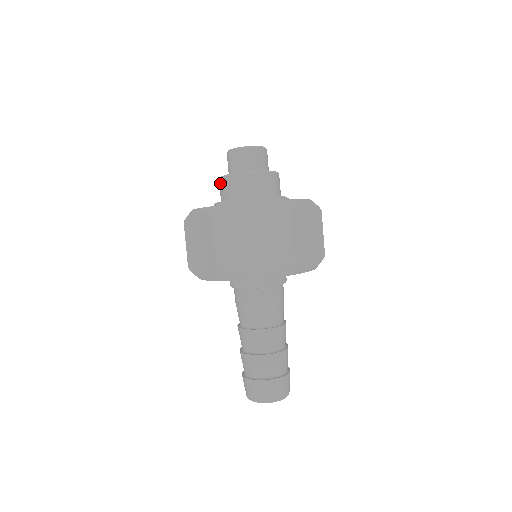
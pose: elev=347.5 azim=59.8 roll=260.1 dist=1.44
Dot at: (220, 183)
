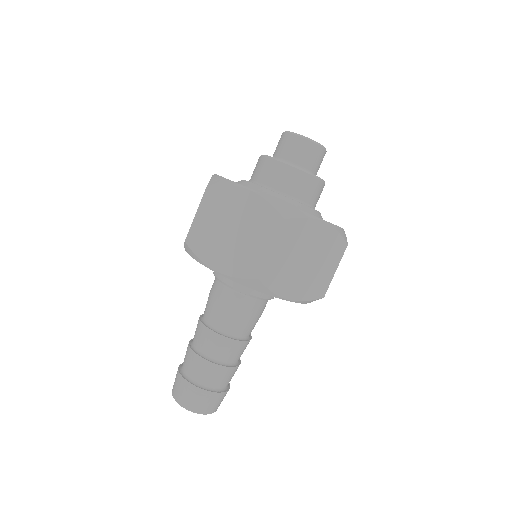
Dot at: (272, 165)
